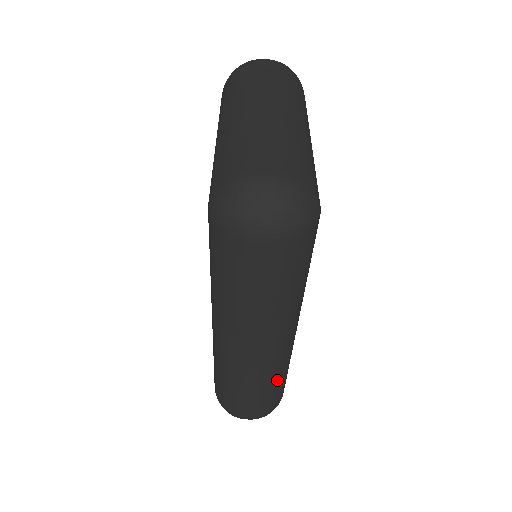
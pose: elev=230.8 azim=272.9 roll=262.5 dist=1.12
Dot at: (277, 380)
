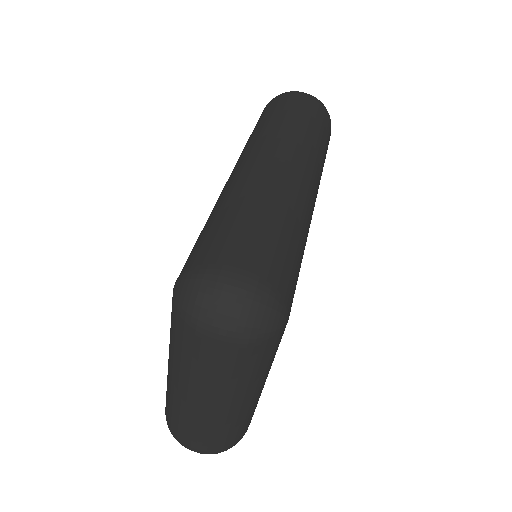
Dot at: (293, 223)
